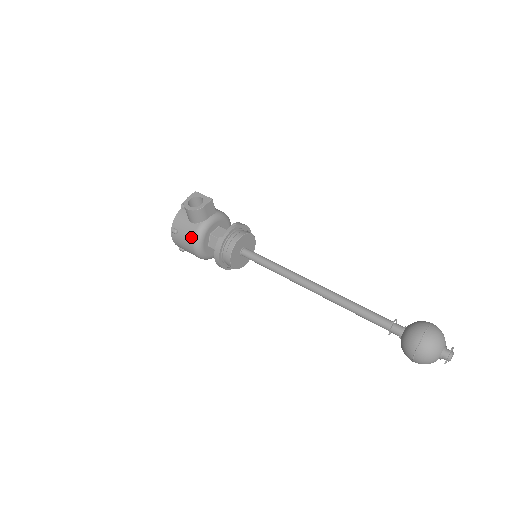
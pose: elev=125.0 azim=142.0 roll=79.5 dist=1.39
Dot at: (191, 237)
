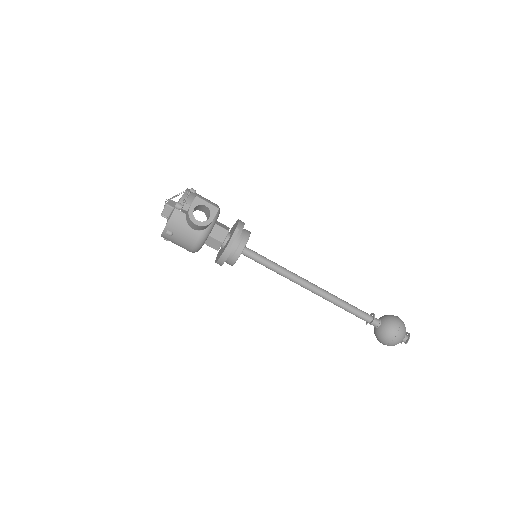
Dot at: (192, 243)
